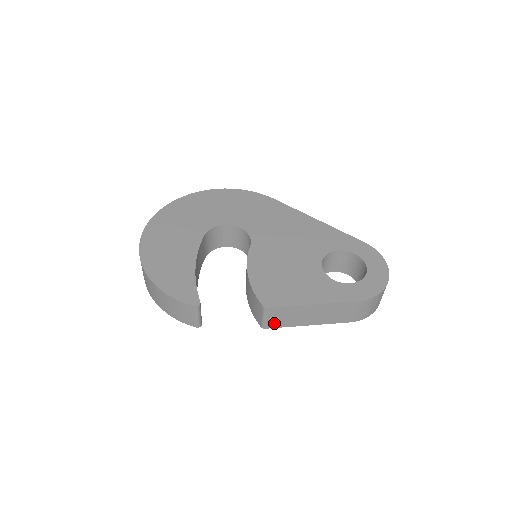
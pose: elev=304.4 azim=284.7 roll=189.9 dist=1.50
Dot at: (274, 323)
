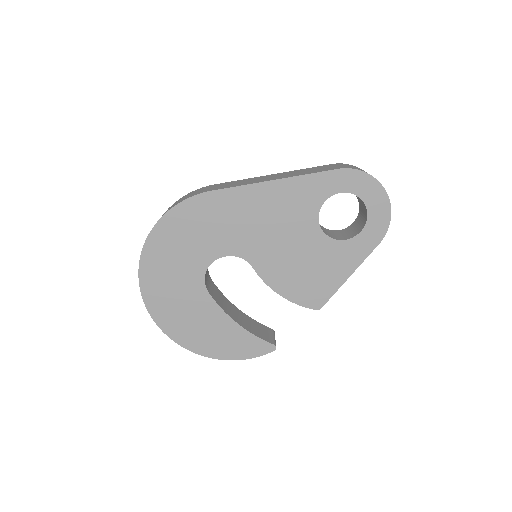
Dot at: occluded
